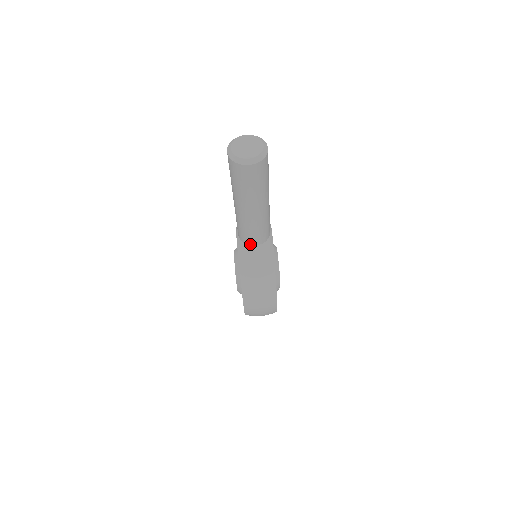
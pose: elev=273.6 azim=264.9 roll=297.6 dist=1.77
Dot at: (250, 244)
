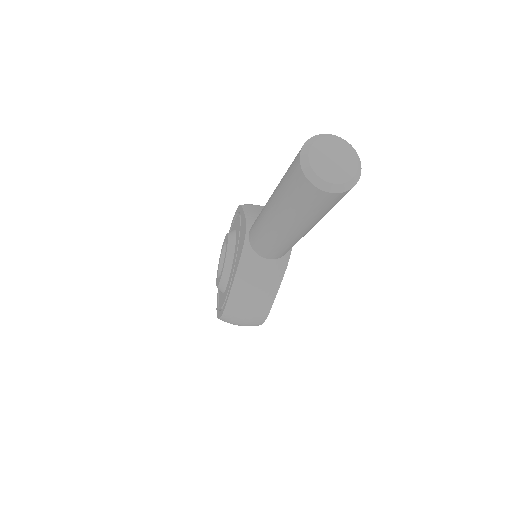
Dot at: (262, 255)
